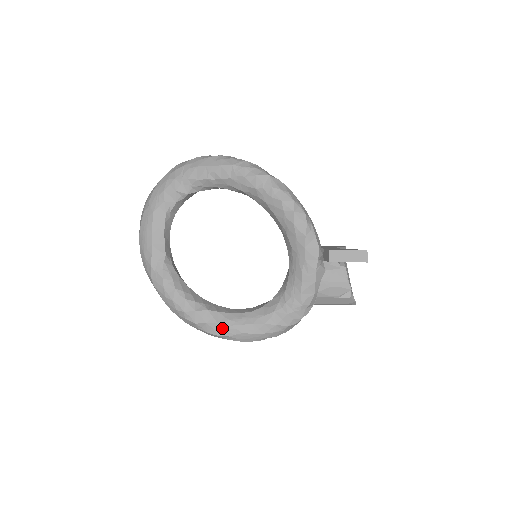
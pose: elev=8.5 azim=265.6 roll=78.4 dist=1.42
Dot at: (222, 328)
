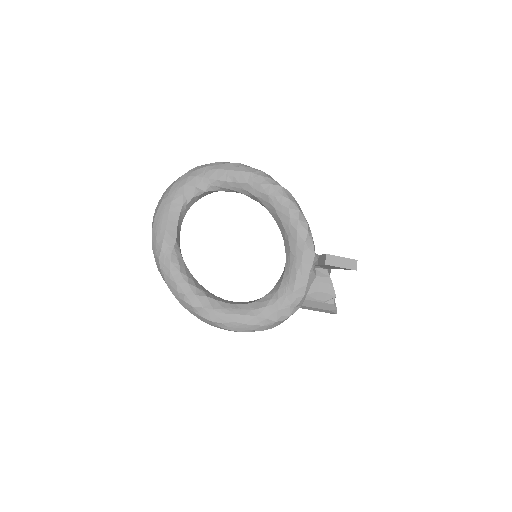
Dot at: (217, 314)
